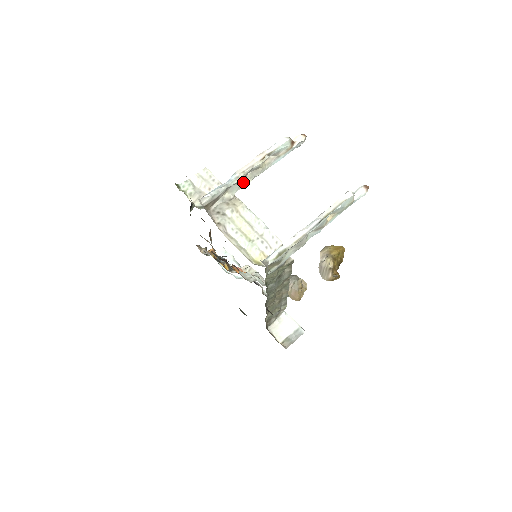
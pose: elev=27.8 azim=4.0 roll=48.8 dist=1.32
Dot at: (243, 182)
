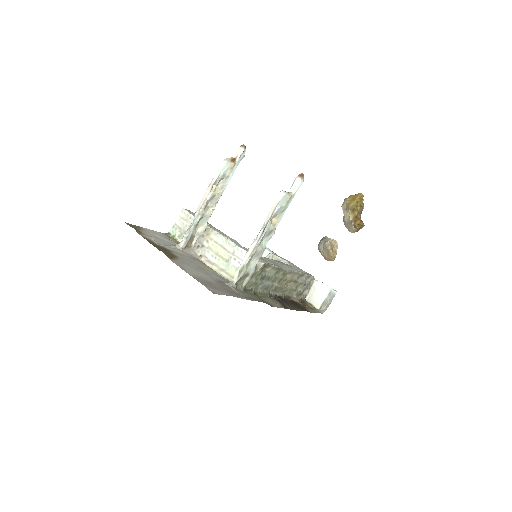
Dot at: (207, 213)
